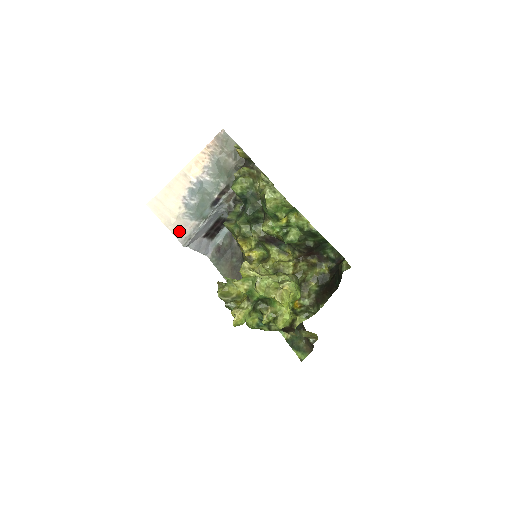
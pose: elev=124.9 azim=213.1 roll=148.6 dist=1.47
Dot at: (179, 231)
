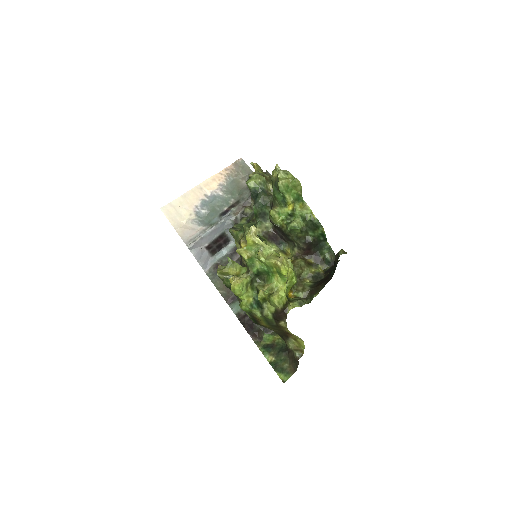
Dot at: (186, 234)
